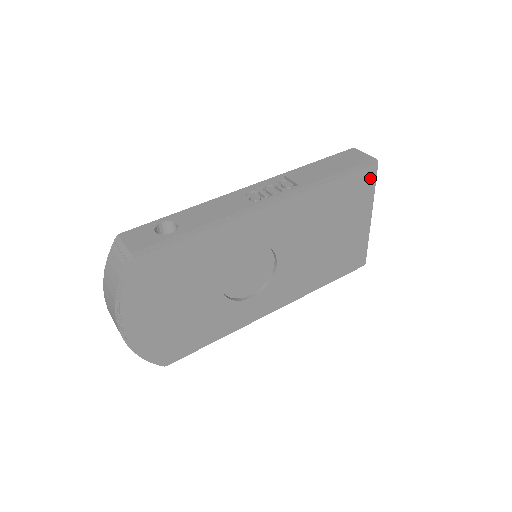
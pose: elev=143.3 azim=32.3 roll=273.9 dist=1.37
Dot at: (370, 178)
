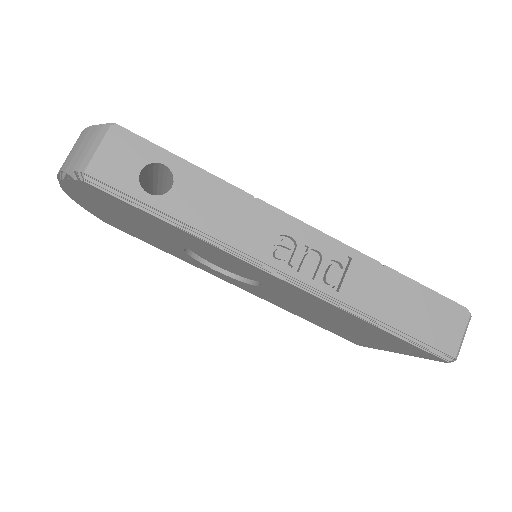
Dot at: (427, 355)
